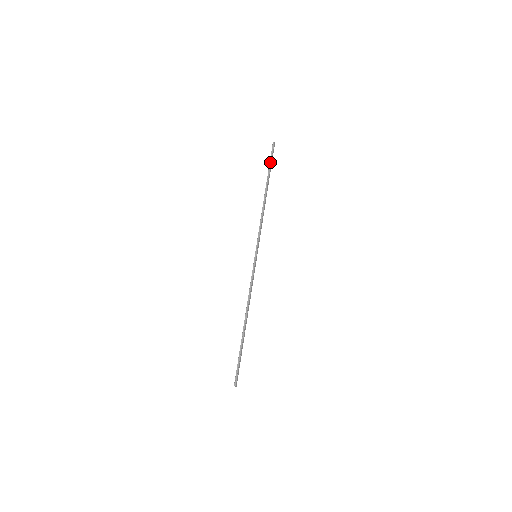
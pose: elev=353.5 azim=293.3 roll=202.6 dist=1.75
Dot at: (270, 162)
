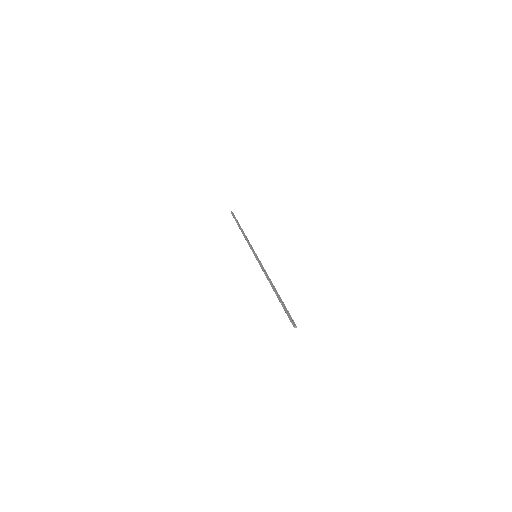
Dot at: (235, 218)
